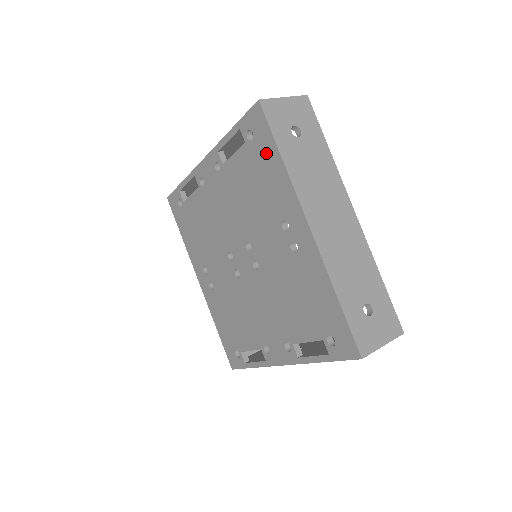
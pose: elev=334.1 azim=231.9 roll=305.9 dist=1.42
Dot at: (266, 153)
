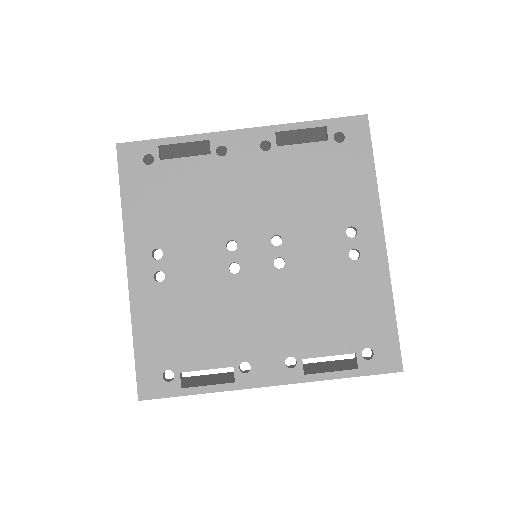
Dot at: (356, 160)
